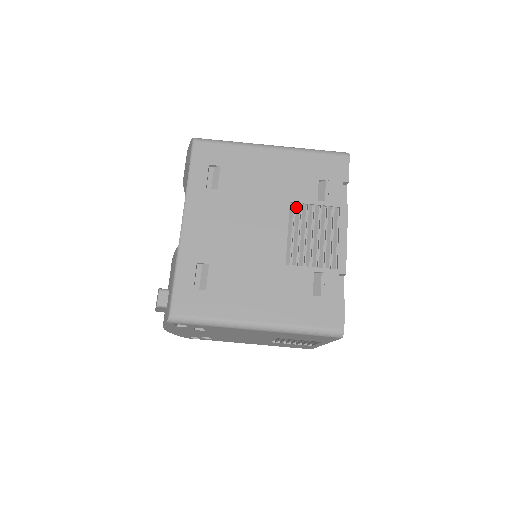
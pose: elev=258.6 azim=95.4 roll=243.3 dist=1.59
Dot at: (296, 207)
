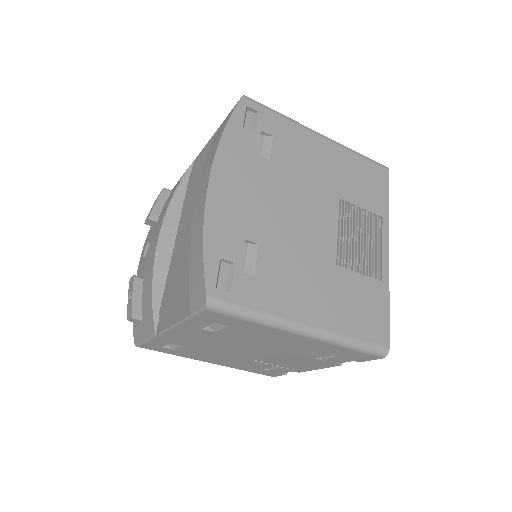
Dot at: (290, 354)
